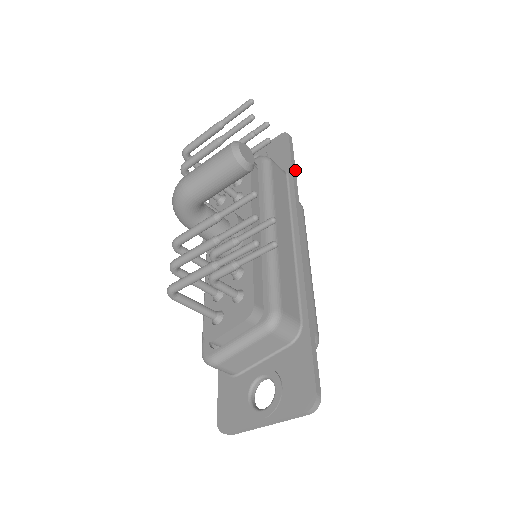
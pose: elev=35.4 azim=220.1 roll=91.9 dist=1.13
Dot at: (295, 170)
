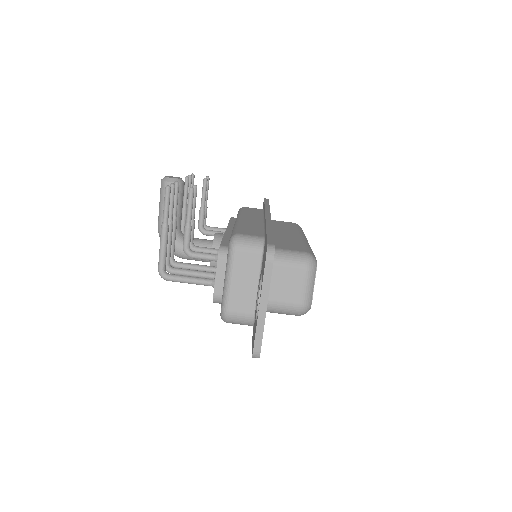
Dot at: occluded
